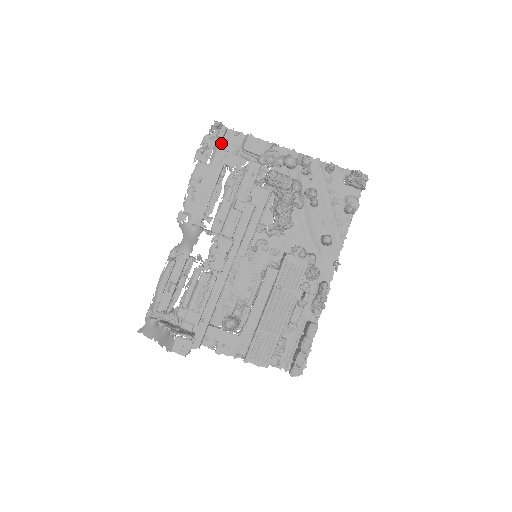
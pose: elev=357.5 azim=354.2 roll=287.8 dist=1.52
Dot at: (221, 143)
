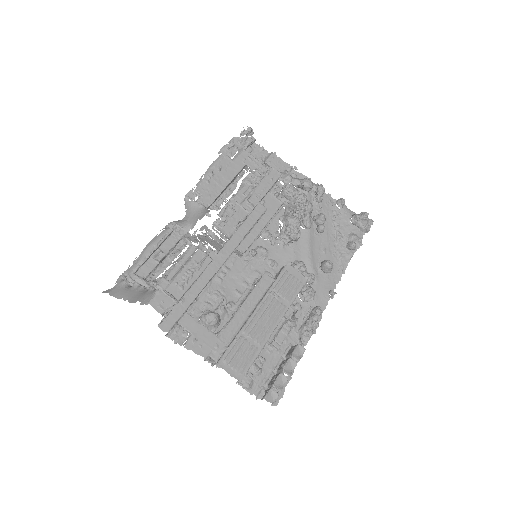
Dot at: (247, 149)
